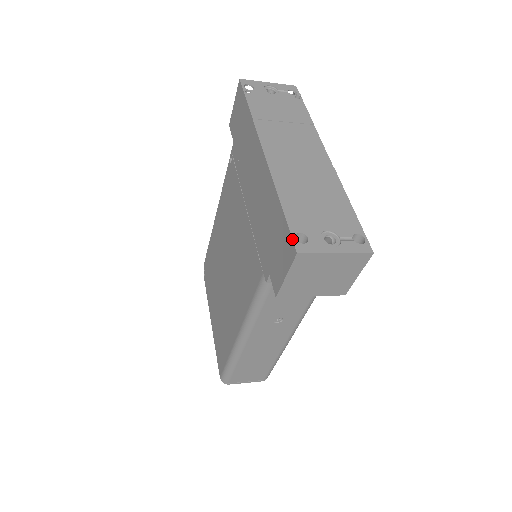
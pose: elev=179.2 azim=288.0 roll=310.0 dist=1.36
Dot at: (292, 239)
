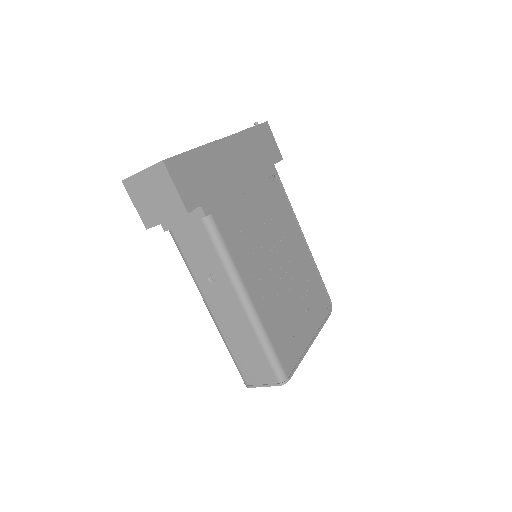
Dot at: occluded
